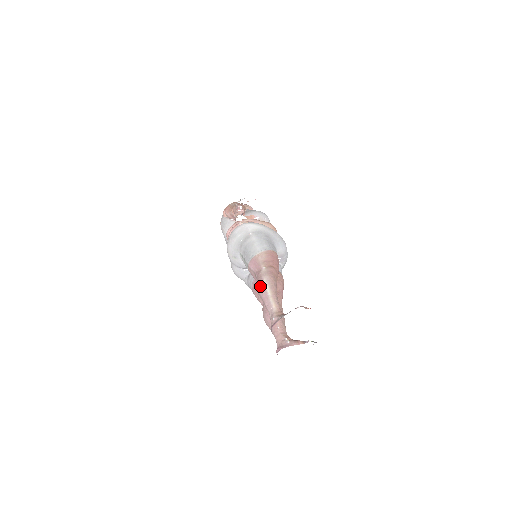
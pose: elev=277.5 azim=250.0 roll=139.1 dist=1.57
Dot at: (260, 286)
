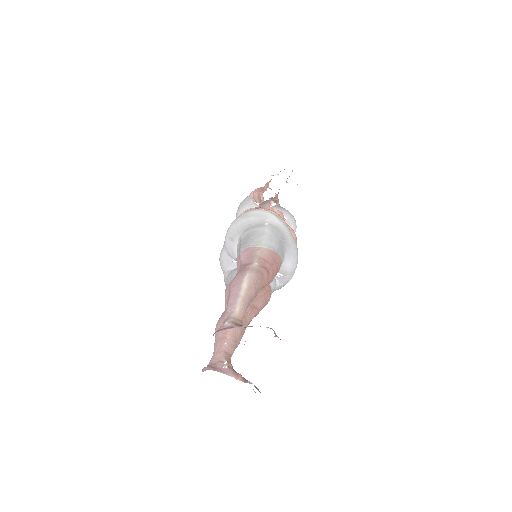
Dot at: (237, 278)
